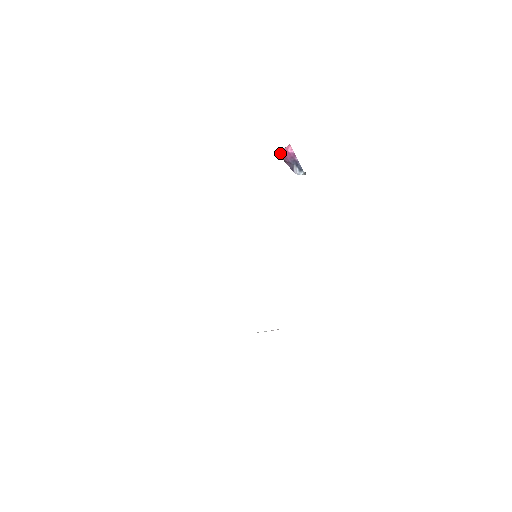
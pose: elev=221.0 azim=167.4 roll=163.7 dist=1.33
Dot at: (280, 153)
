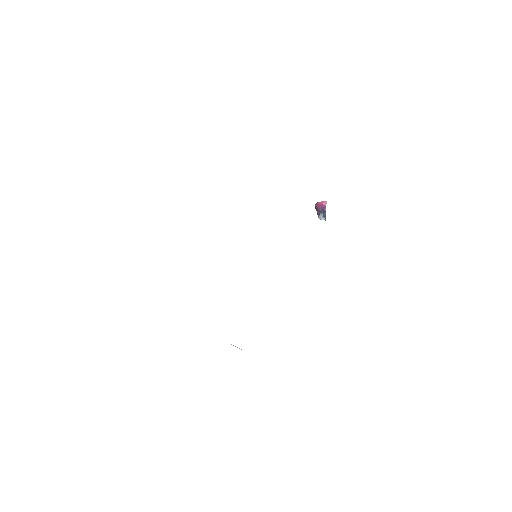
Dot at: (316, 203)
